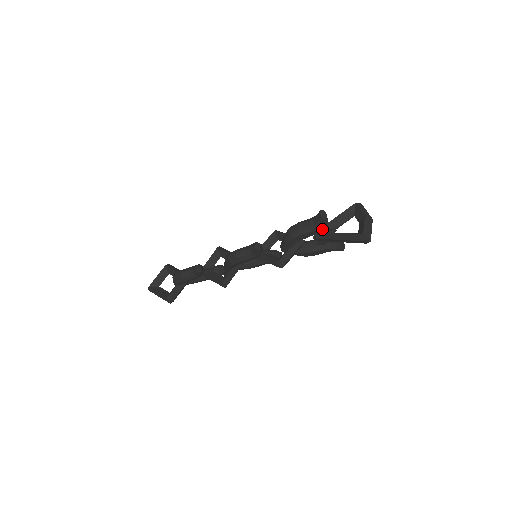
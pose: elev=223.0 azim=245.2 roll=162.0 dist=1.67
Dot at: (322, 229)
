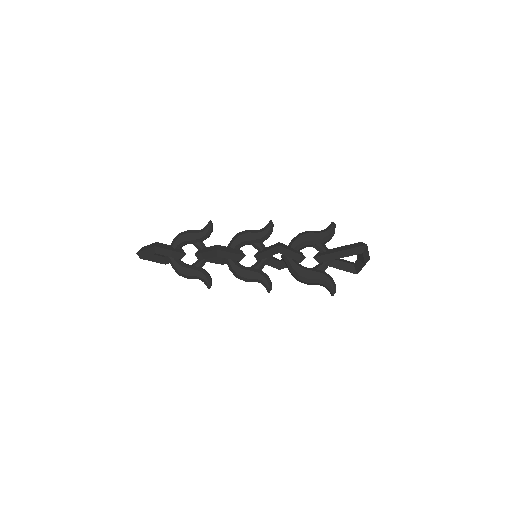
Dot at: occluded
